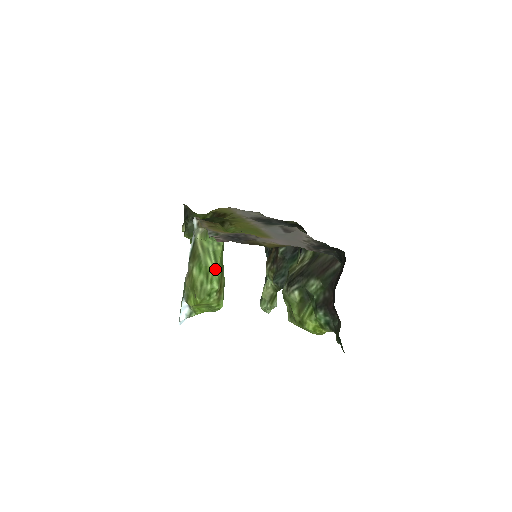
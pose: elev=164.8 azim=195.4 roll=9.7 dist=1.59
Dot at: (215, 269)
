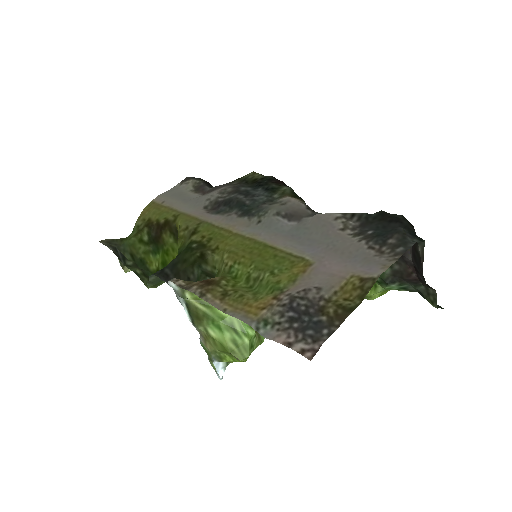
Dot at: occluded
